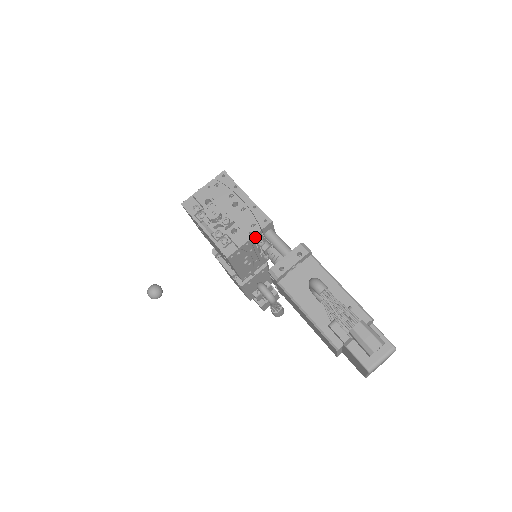
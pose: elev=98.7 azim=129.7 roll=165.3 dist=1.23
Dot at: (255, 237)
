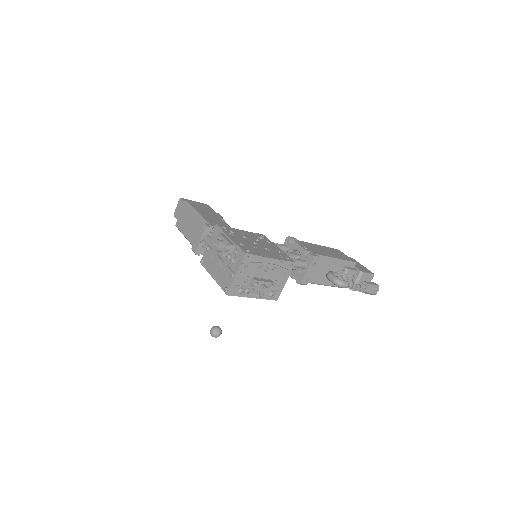
Dot at: (286, 276)
